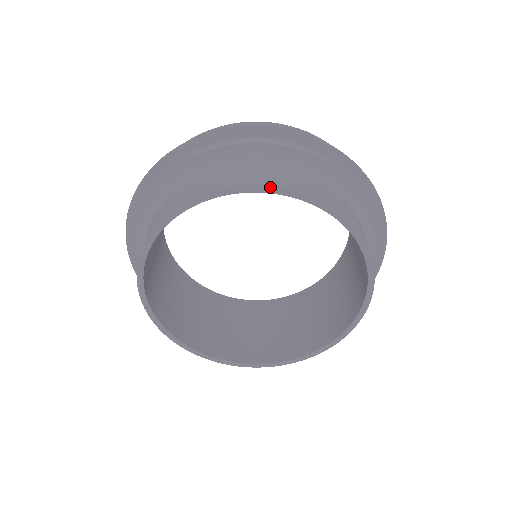
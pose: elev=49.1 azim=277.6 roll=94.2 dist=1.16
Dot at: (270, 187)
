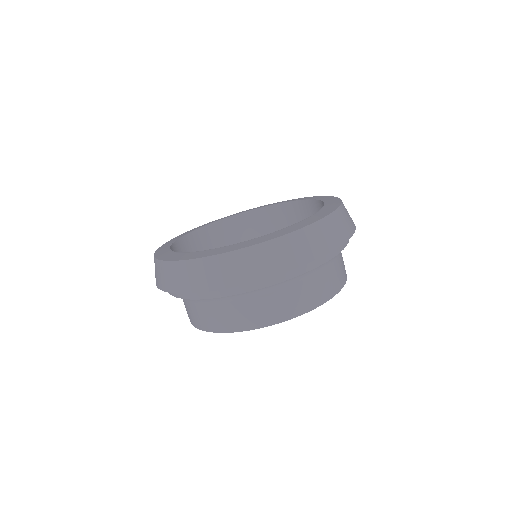
Dot at: occluded
